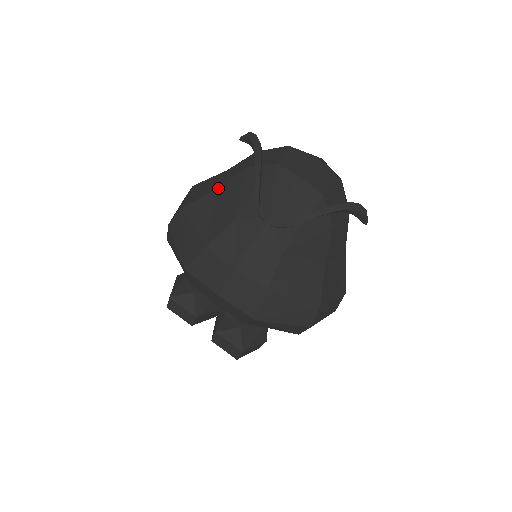
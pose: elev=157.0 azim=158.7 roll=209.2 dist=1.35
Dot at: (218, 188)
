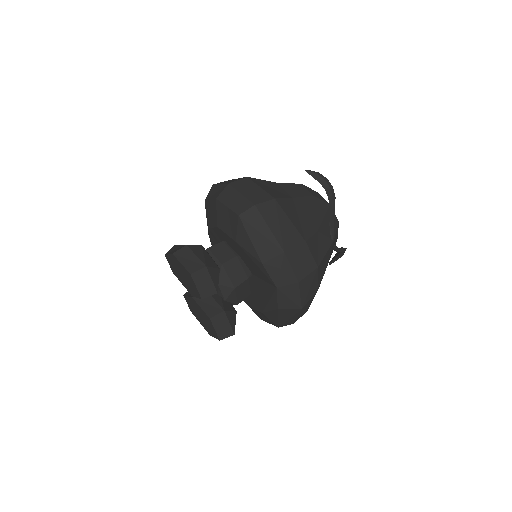
Dot at: (294, 198)
